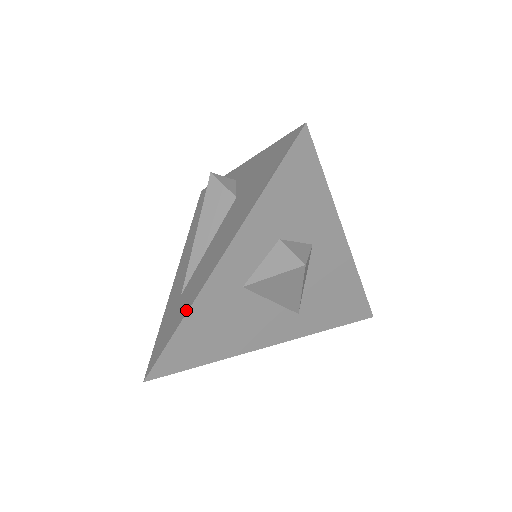
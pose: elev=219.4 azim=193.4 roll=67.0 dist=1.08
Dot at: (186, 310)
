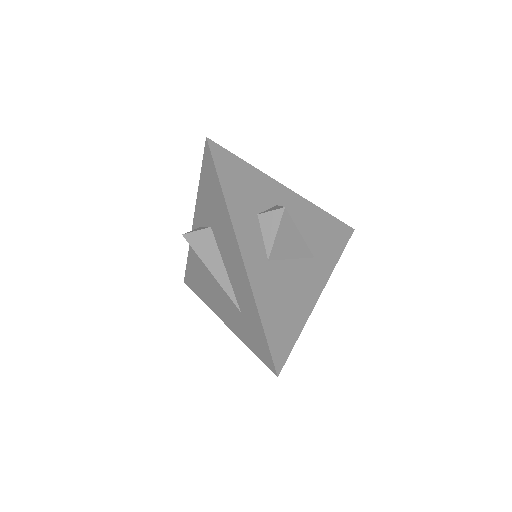
Dot at: (253, 303)
